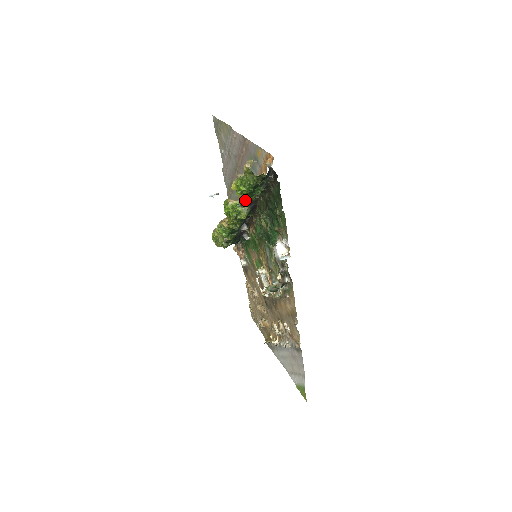
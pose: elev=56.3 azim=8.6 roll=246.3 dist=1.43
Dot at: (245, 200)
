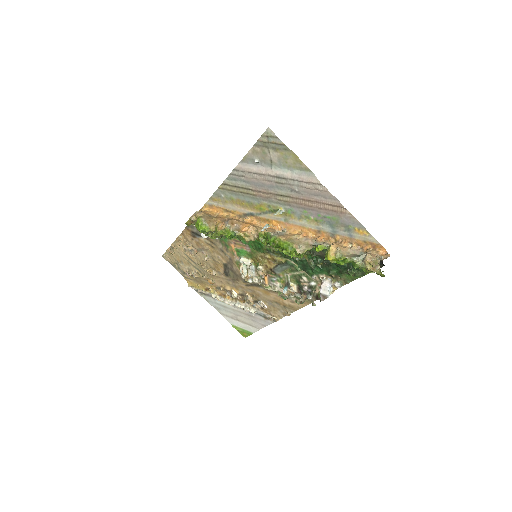
Dot at: (310, 247)
